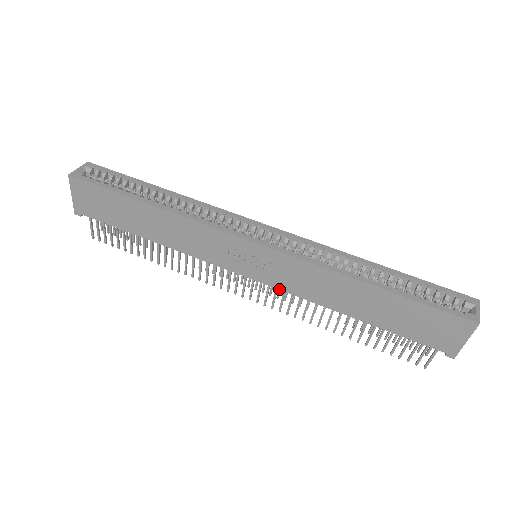
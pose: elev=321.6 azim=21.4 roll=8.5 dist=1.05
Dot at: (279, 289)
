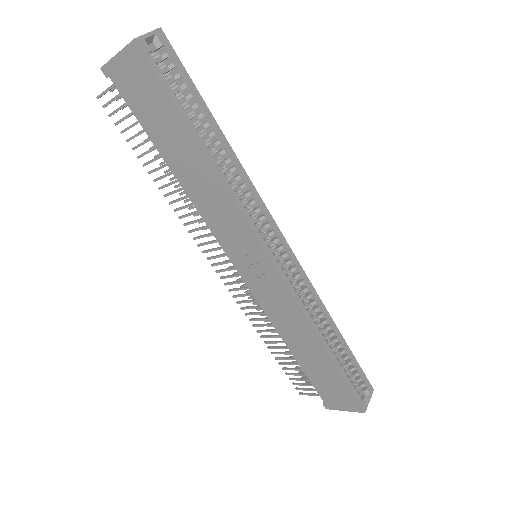
Dot at: (253, 294)
